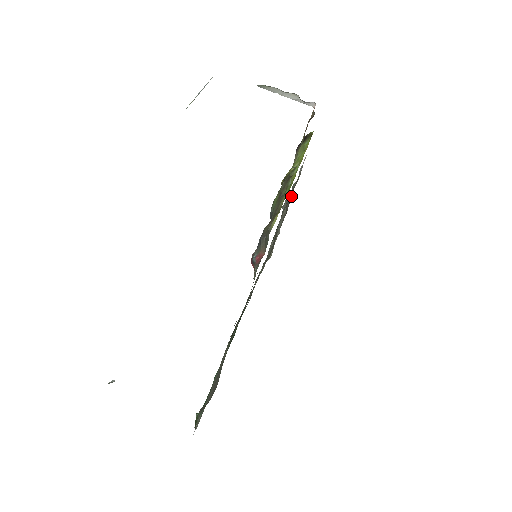
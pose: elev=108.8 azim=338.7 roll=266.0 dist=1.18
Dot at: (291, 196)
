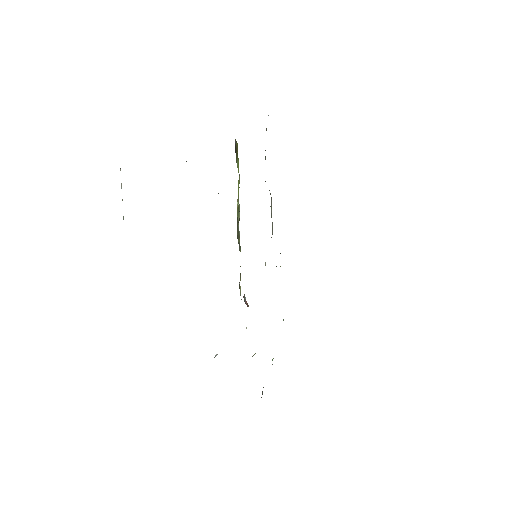
Dot at: occluded
